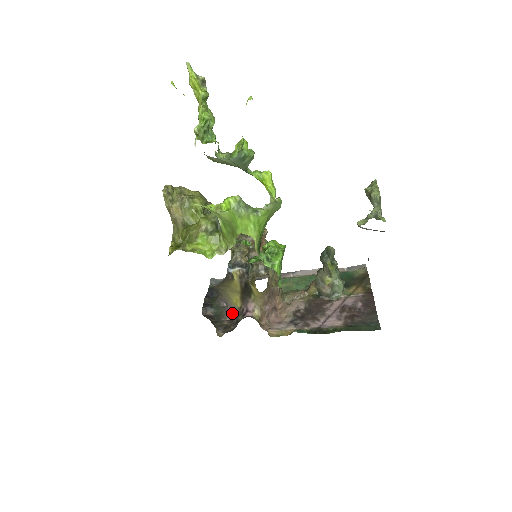
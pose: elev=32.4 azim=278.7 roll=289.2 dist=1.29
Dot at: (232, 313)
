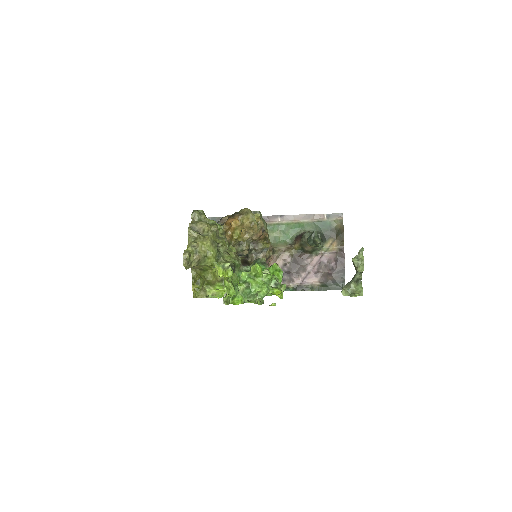
Dot at: occluded
